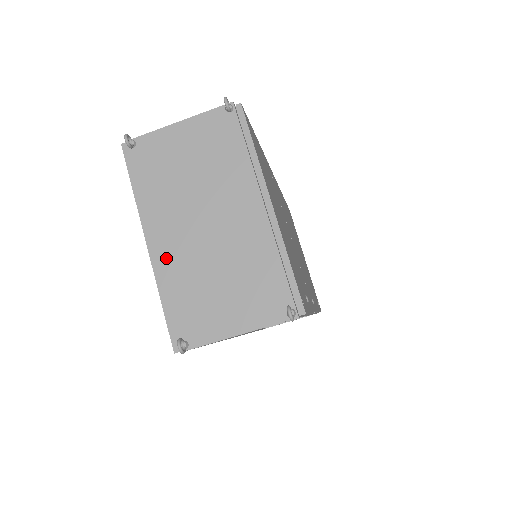
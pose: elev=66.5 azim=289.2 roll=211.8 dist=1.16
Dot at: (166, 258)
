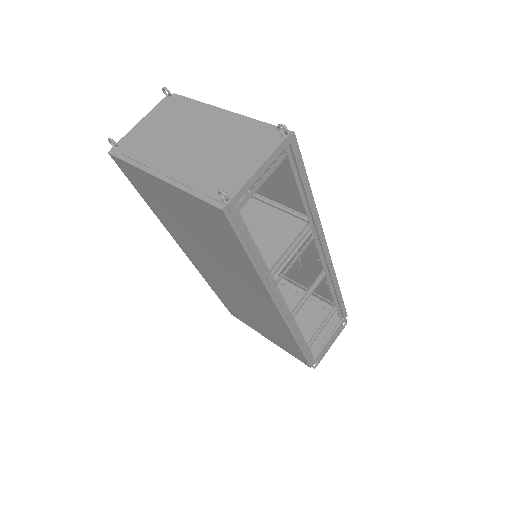
Dot at: (178, 173)
